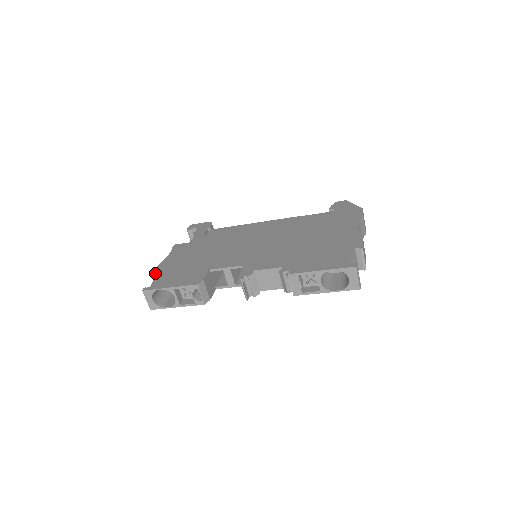
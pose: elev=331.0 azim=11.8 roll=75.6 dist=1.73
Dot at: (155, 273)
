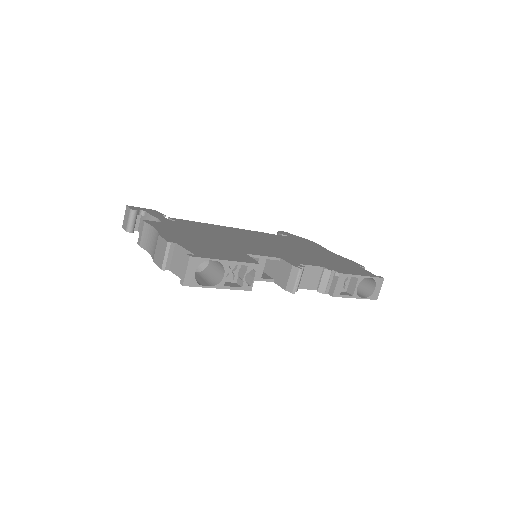
Dot at: (173, 242)
